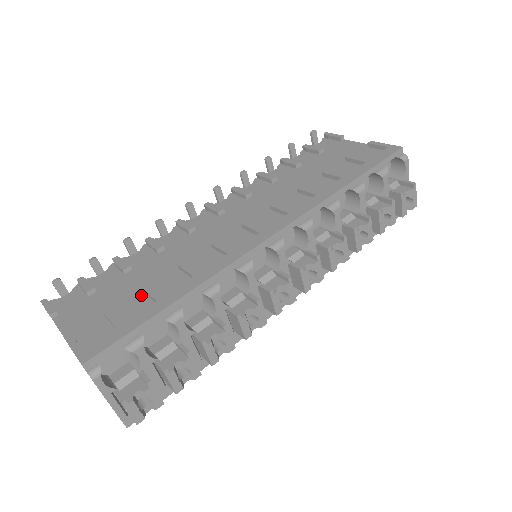
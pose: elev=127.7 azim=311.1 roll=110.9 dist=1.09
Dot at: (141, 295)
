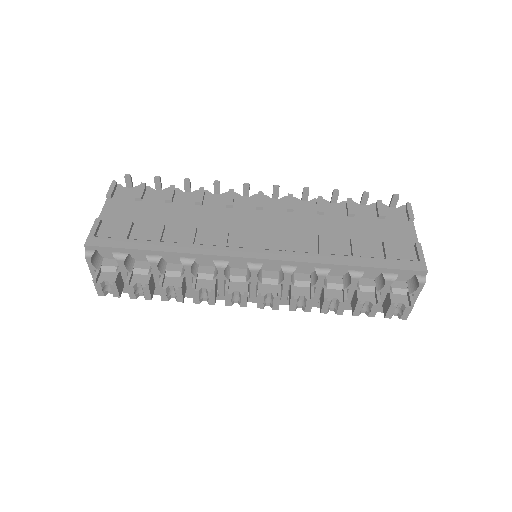
Dot at: (155, 227)
